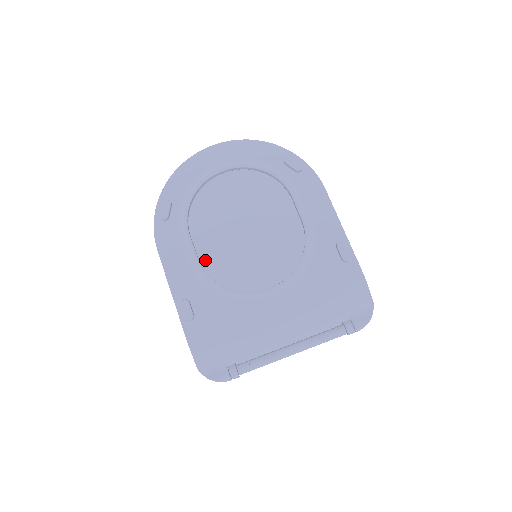
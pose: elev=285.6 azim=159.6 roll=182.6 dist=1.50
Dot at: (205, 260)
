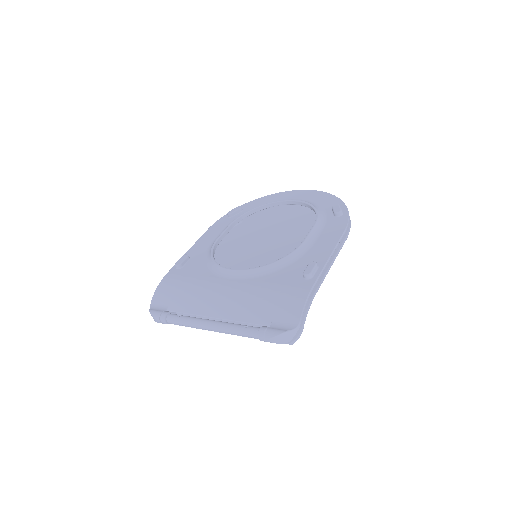
Dot at: (226, 247)
